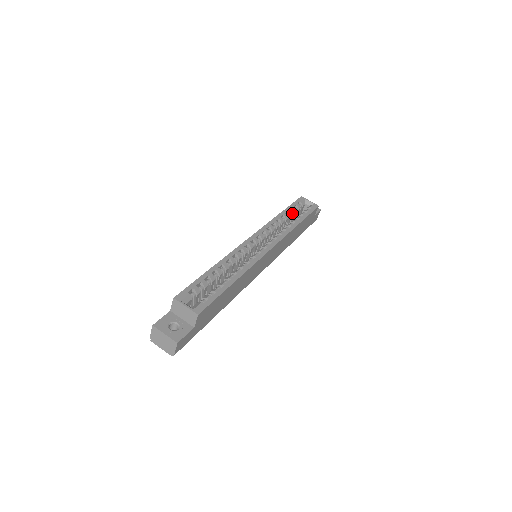
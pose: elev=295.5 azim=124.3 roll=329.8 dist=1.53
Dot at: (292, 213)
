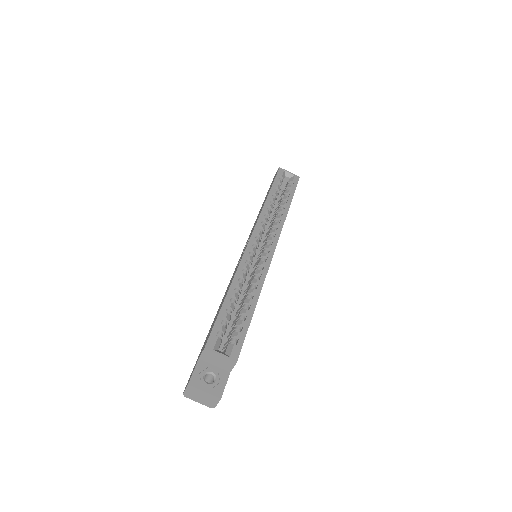
Dot at: (277, 192)
